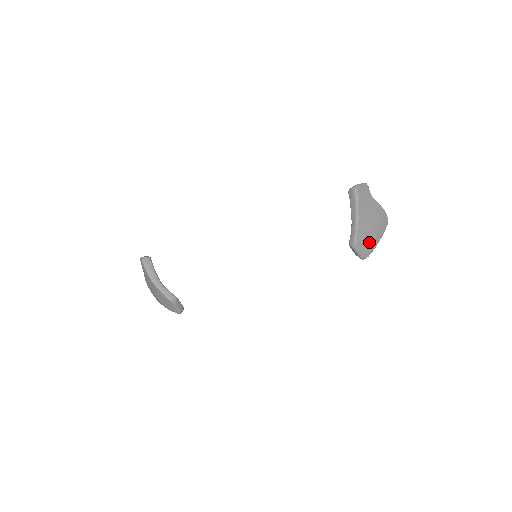
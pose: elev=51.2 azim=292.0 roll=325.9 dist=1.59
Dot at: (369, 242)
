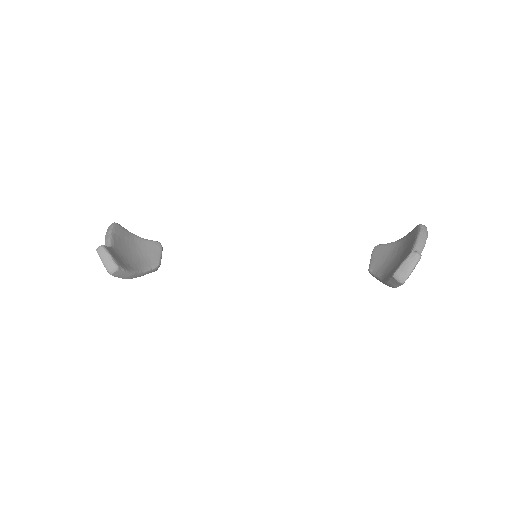
Dot at: occluded
